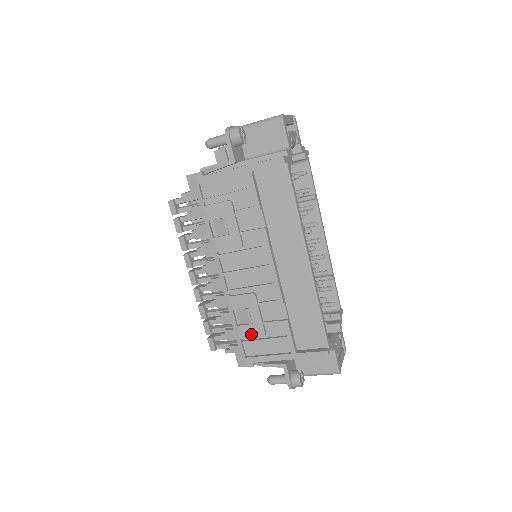
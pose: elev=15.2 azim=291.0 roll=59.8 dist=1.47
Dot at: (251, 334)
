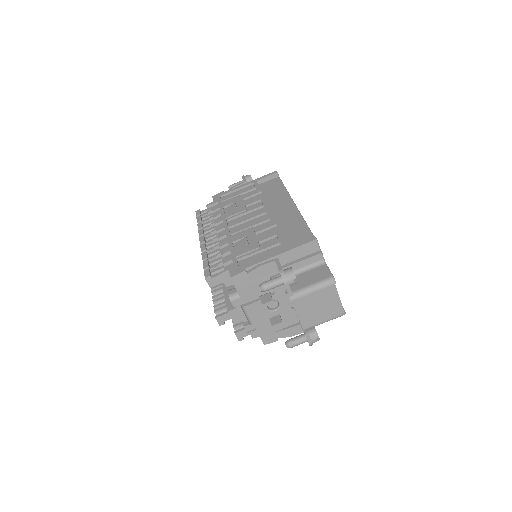
Dot at: (246, 250)
